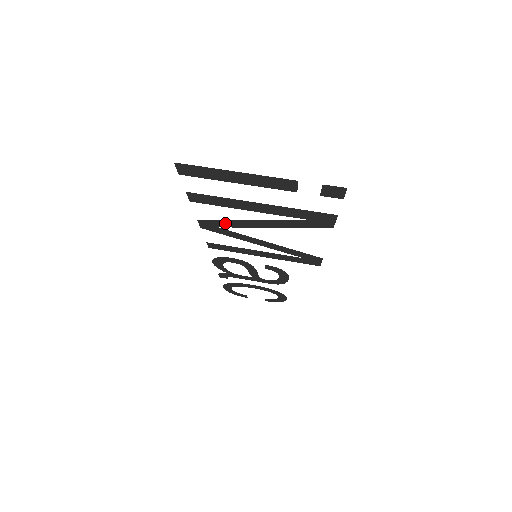
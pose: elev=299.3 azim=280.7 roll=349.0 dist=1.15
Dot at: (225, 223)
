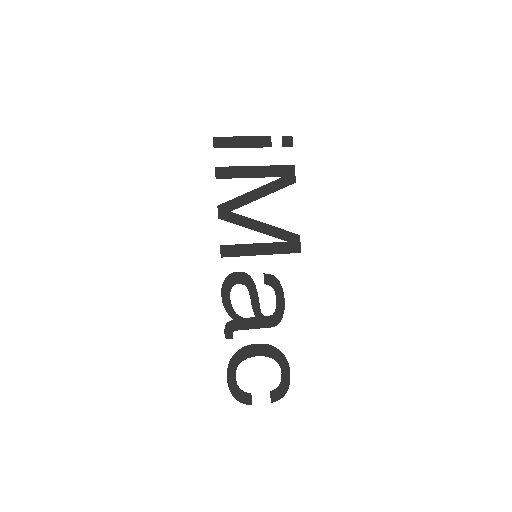
Dot at: (235, 203)
